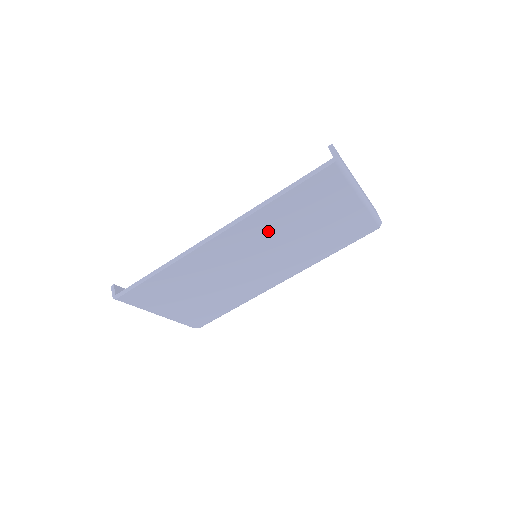
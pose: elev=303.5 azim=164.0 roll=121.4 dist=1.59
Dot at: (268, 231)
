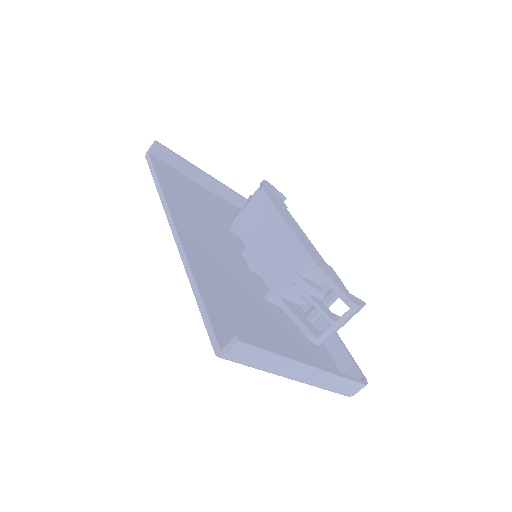
Dot at: occluded
